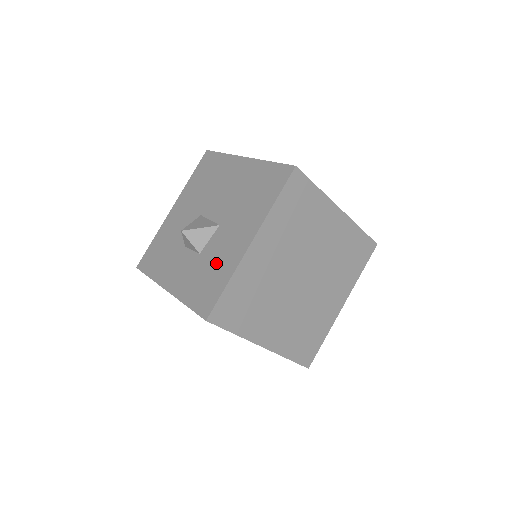
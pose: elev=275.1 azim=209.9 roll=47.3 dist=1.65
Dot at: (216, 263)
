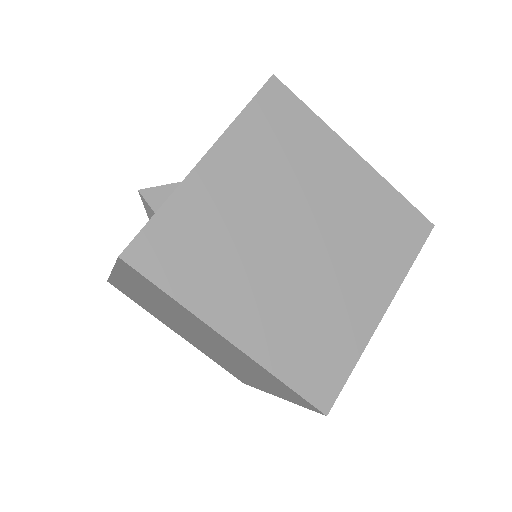
Dot at: occluded
